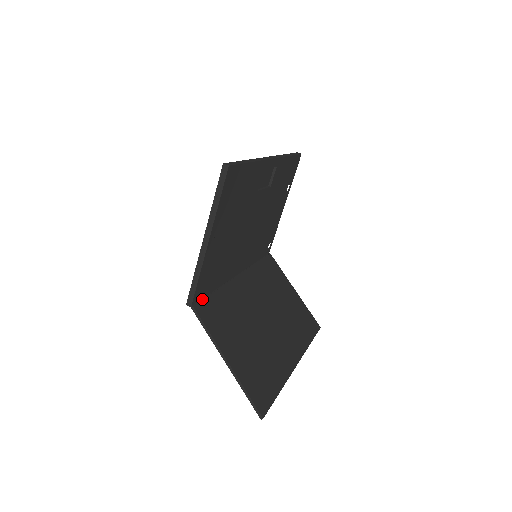
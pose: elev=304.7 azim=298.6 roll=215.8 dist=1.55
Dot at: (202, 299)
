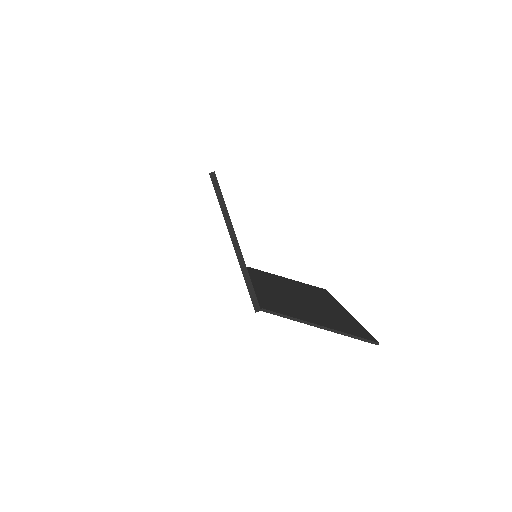
Dot at: (259, 303)
